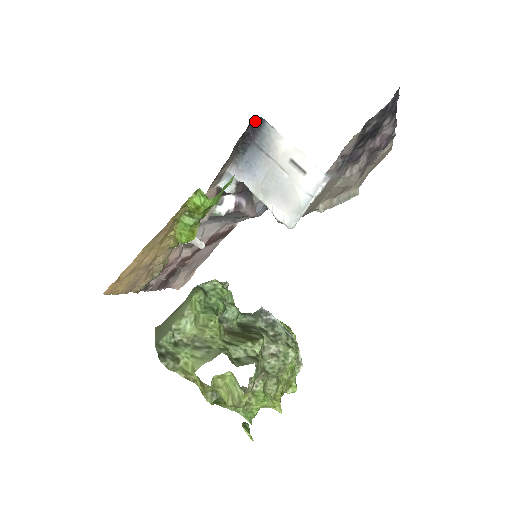
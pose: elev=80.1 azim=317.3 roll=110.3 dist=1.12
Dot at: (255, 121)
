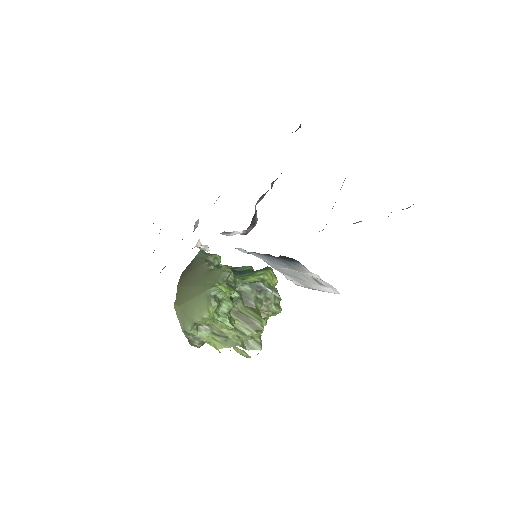
Dot at: (288, 257)
